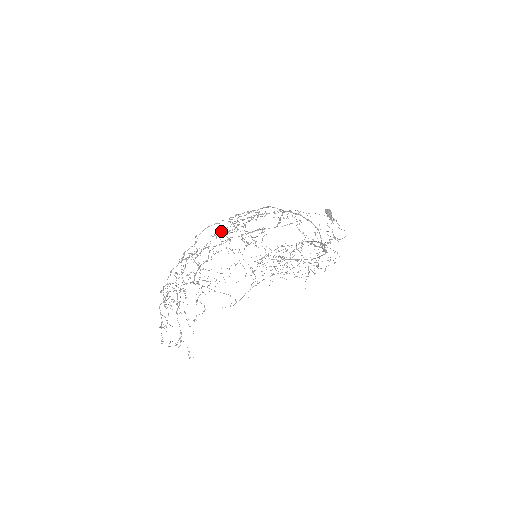
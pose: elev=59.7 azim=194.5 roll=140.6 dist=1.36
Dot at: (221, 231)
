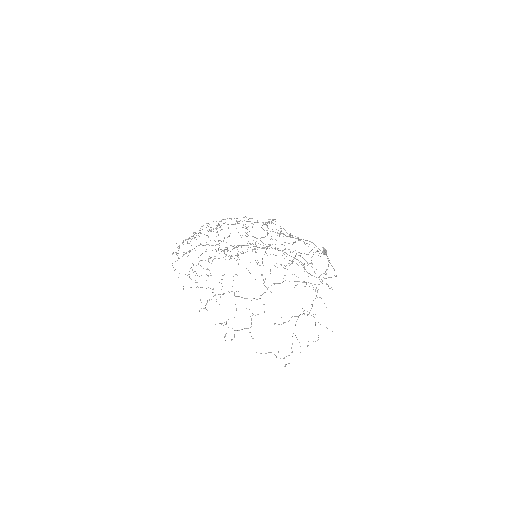
Dot at: (294, 258)
